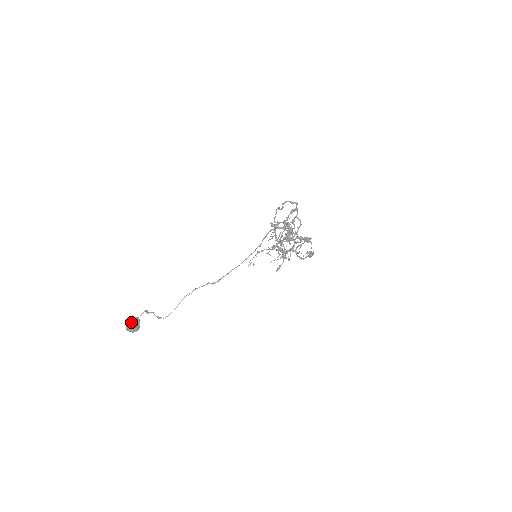
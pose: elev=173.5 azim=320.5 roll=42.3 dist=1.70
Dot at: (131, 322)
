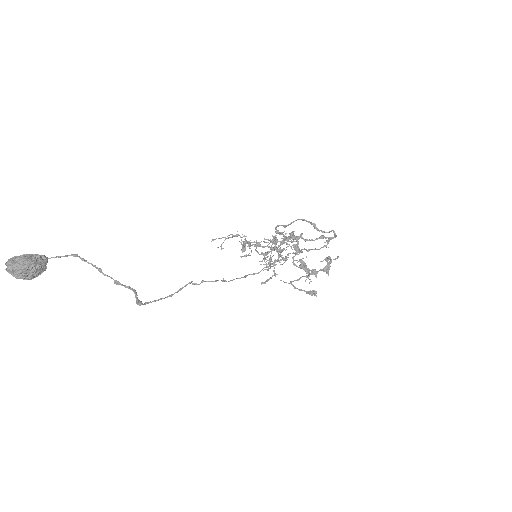
Dot at: (39, 266)
